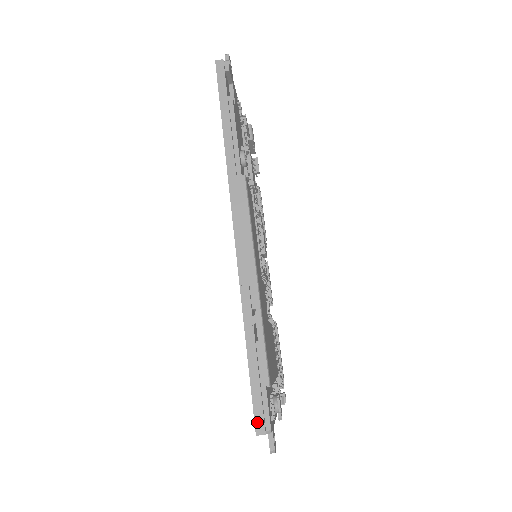
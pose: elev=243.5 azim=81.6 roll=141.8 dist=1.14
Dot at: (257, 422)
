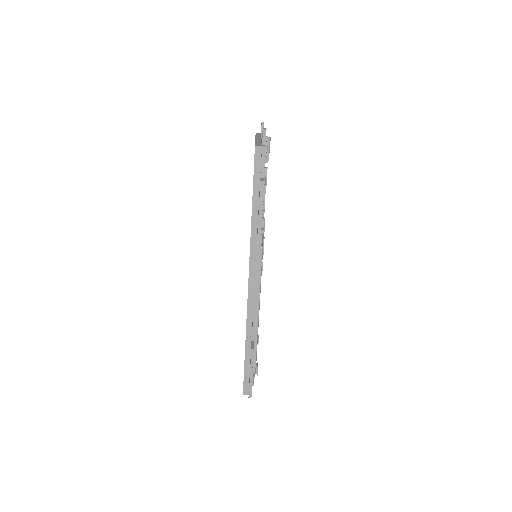
Dot at: (245, 389)
